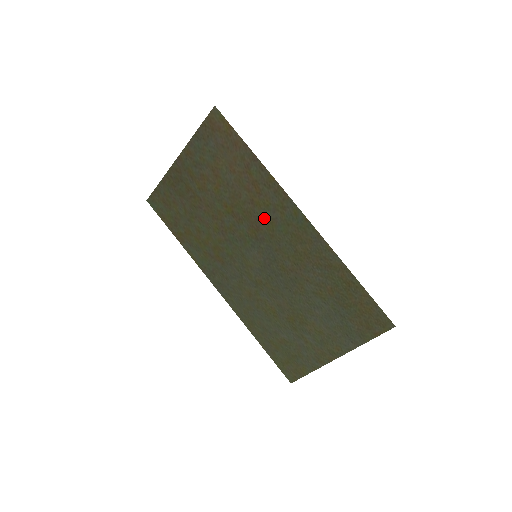
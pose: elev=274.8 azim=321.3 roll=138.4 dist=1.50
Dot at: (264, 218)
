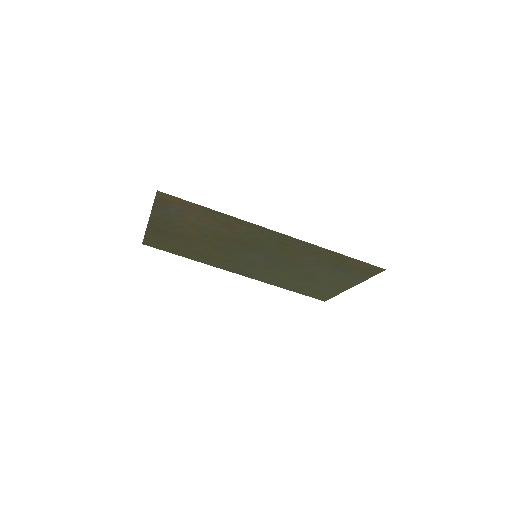
Dot at: (248, 239)
